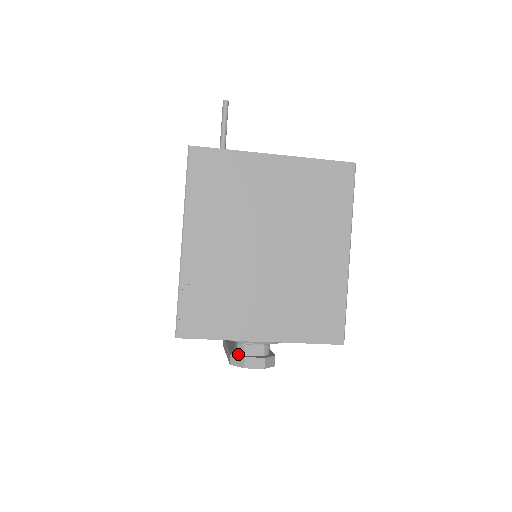
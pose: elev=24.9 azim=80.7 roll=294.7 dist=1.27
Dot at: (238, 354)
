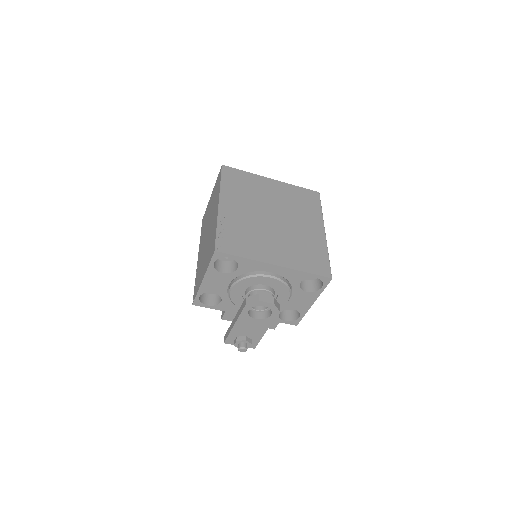
Dot at: (252, 297)
